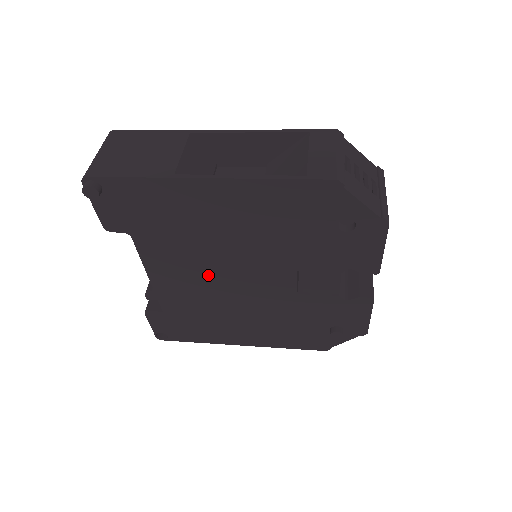
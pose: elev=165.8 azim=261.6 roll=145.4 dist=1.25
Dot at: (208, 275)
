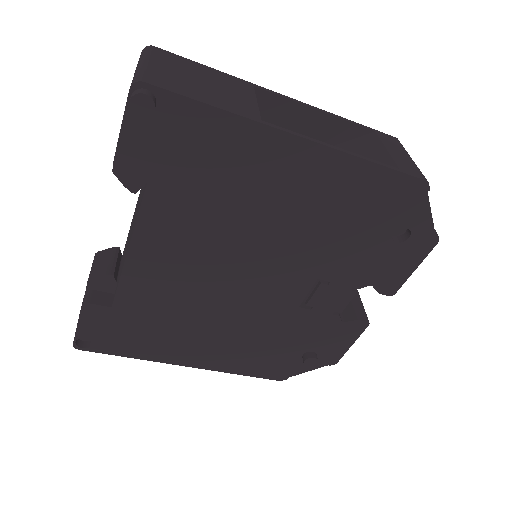
Dot at: (212, 265)
